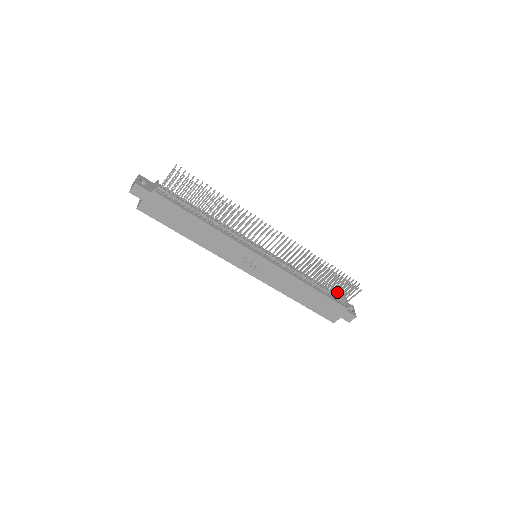
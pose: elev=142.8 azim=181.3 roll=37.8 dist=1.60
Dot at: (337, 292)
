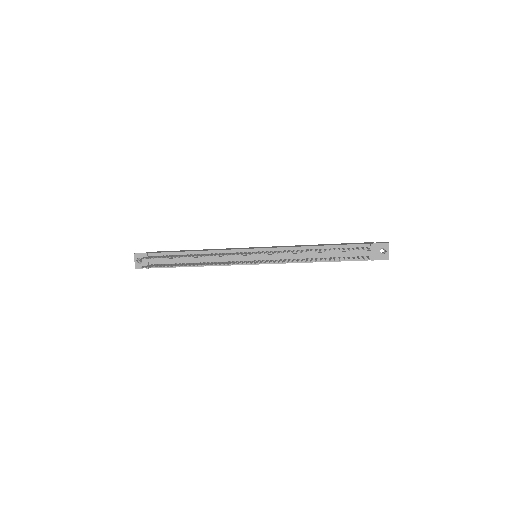
Dot at: (348, 258)
